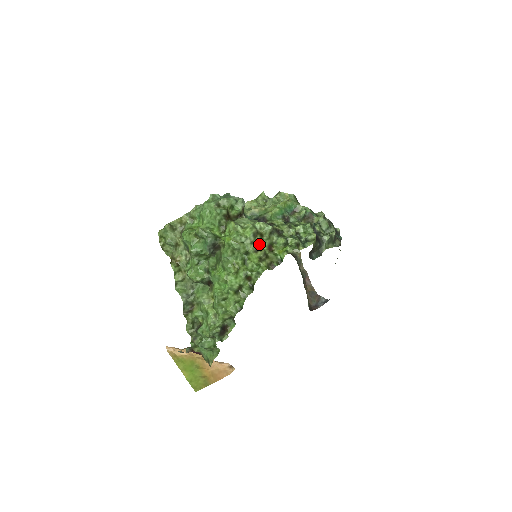
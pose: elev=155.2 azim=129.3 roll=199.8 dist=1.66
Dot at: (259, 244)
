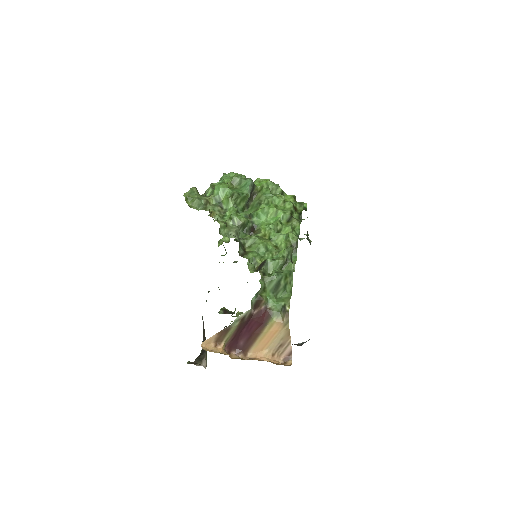
Dot at: occluded
